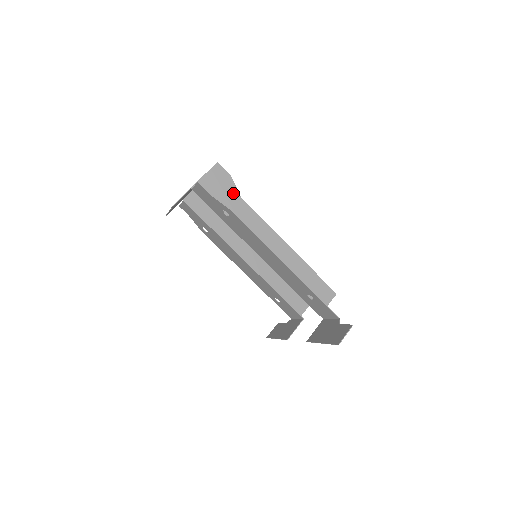
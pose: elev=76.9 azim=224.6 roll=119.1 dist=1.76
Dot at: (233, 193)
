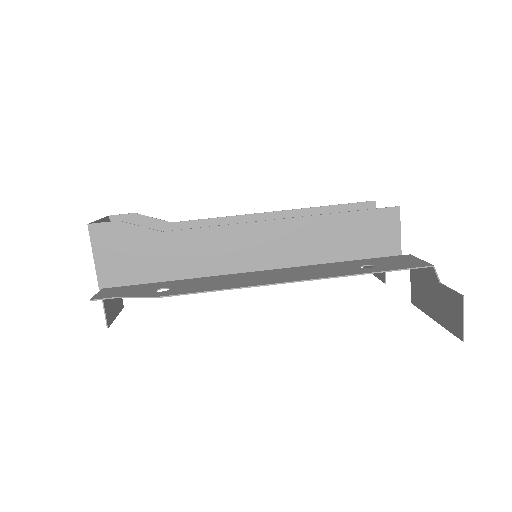
Dot at: (147, 238)
